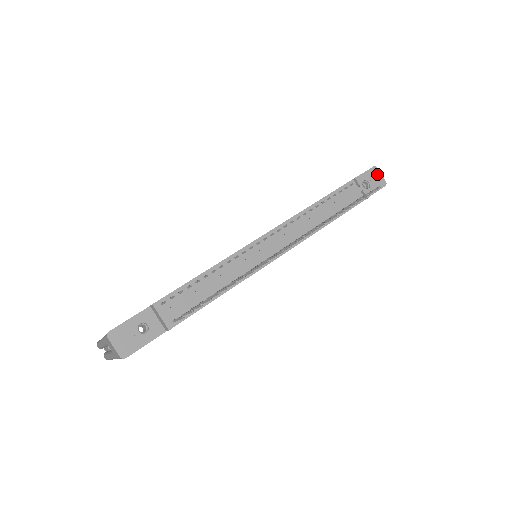
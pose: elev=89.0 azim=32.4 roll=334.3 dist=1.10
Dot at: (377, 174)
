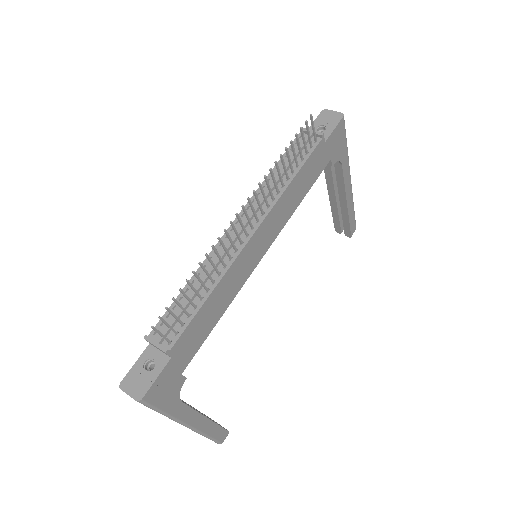
Dot at: (329, 114)
